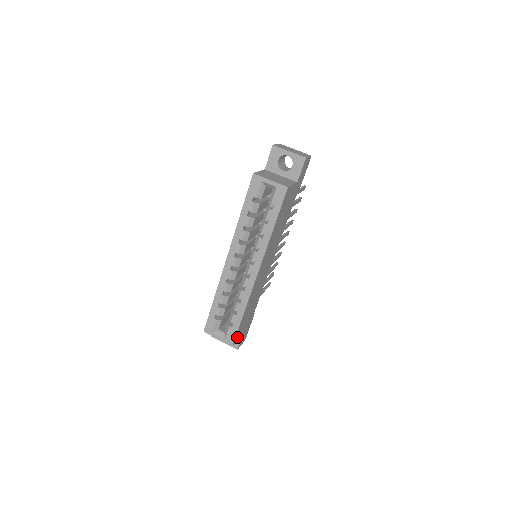
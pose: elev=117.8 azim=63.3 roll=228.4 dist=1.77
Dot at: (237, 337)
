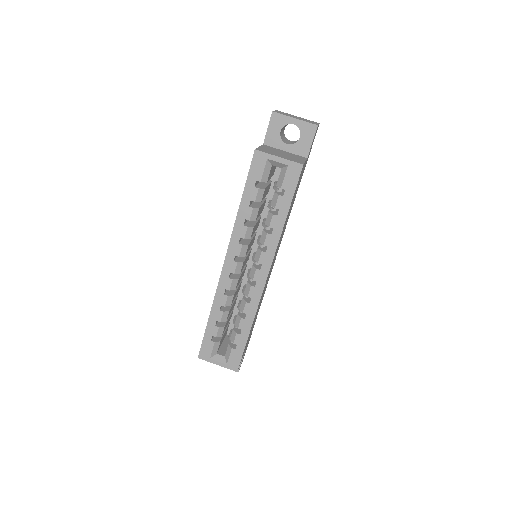
Dot at: occluded
